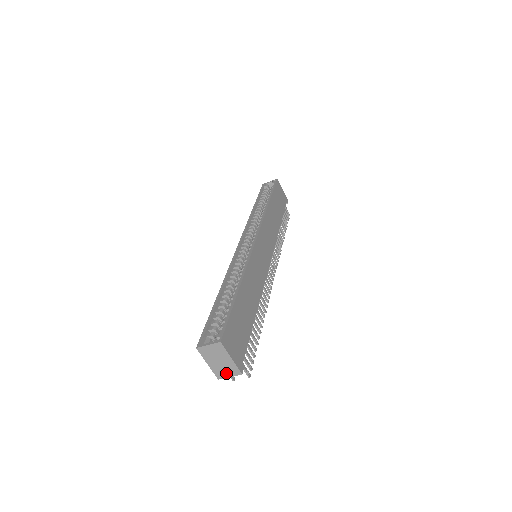
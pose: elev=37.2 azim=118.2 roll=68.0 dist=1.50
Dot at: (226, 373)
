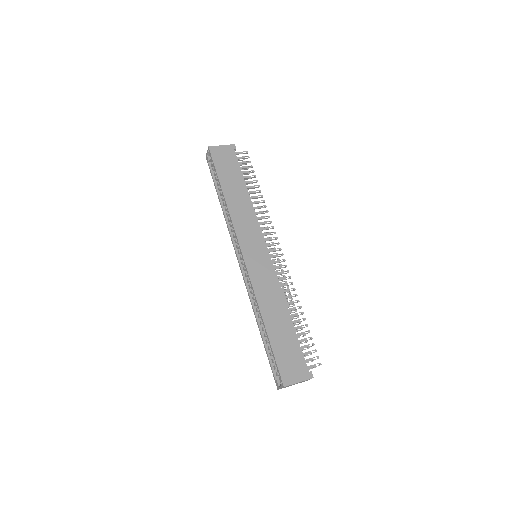
Dot at: occluded
